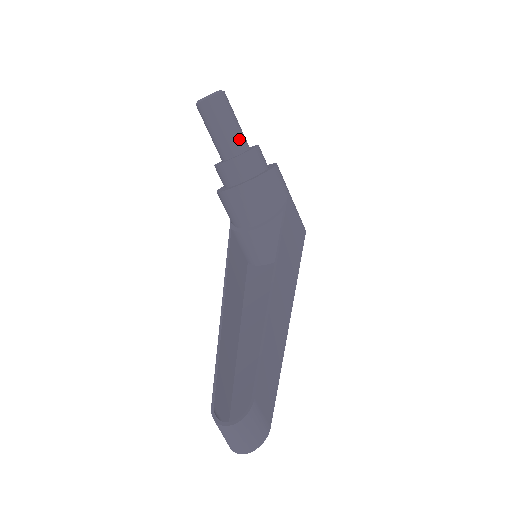
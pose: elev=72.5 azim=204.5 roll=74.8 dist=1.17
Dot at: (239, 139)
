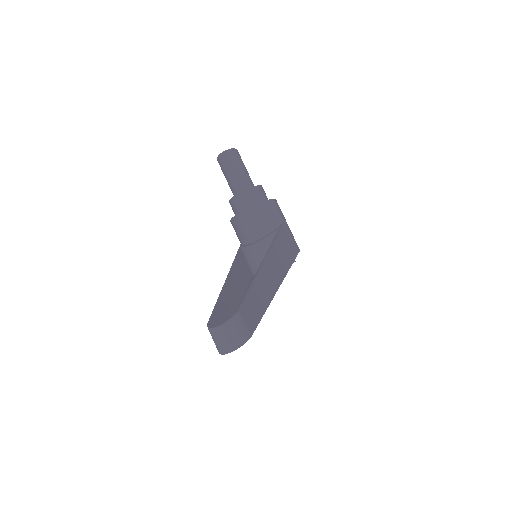
Dot at: (247, 180)
